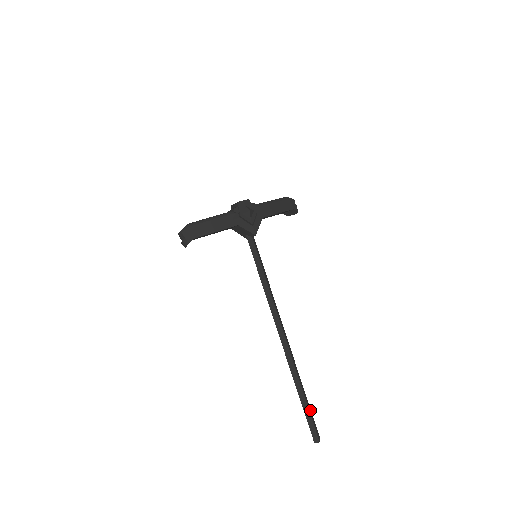
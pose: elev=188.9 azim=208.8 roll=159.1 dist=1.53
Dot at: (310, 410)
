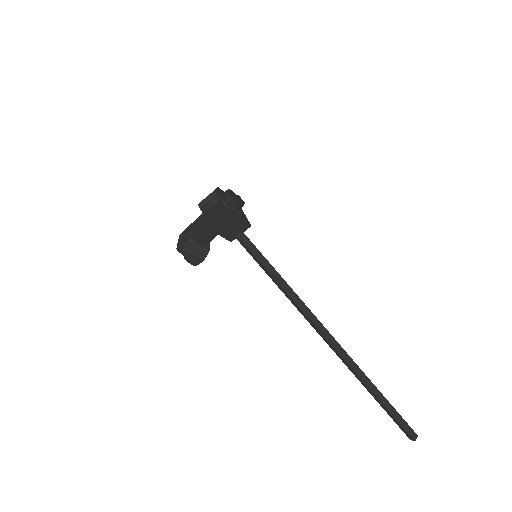
Dot at: (391, 407)
